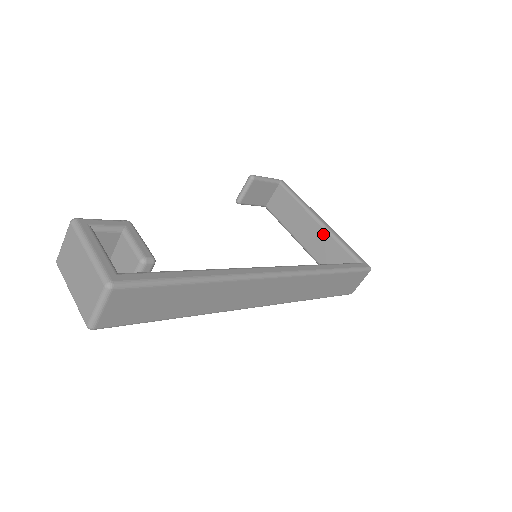
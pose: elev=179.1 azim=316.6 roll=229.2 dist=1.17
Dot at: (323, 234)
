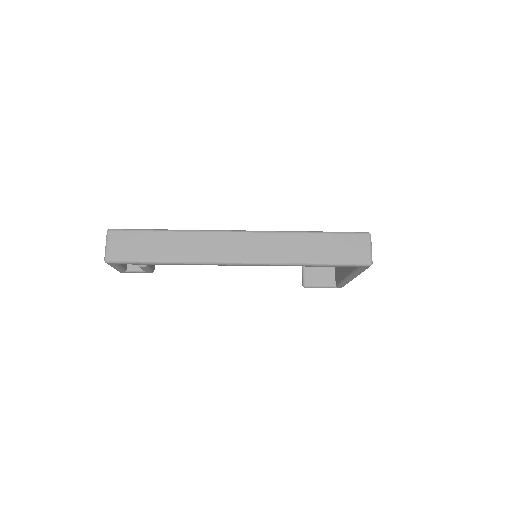
Dot at: occluded
